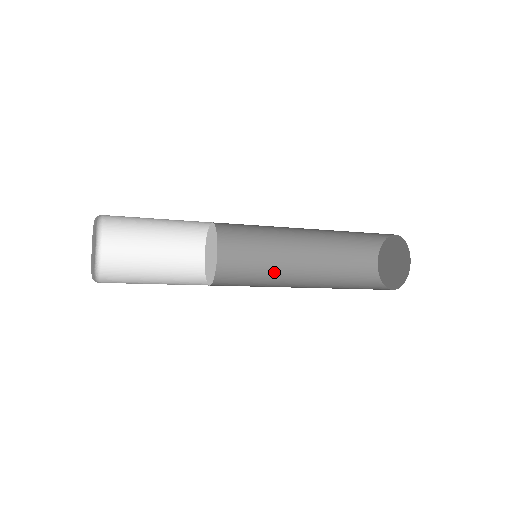
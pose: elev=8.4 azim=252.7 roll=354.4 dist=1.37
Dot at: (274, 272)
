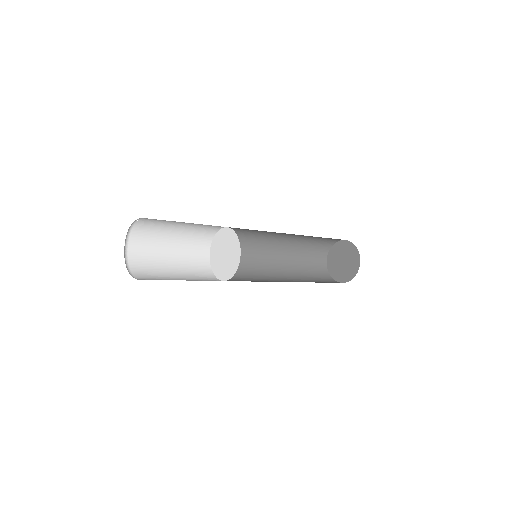
Dot at: (259, 250)
